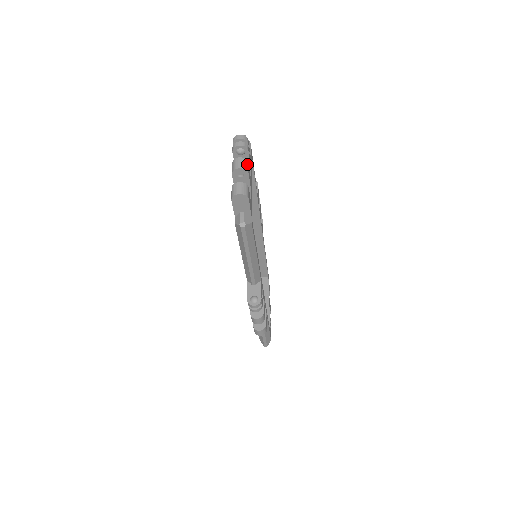
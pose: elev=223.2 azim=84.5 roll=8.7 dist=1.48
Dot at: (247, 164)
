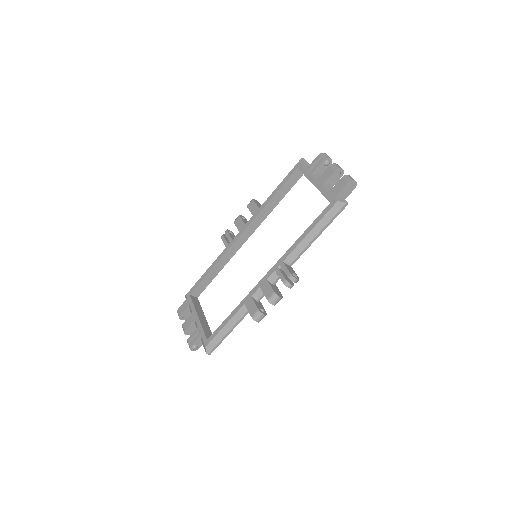
Dot at: occluded
